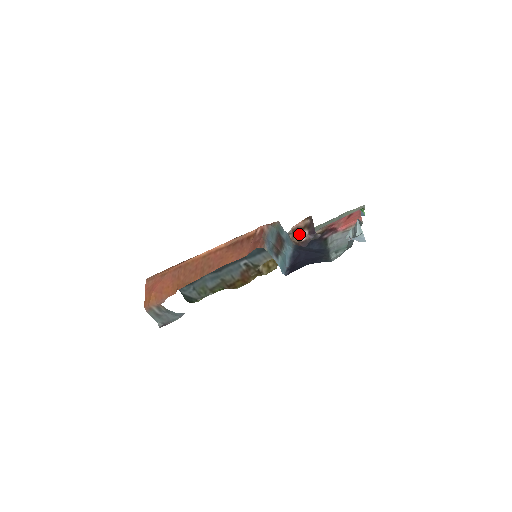
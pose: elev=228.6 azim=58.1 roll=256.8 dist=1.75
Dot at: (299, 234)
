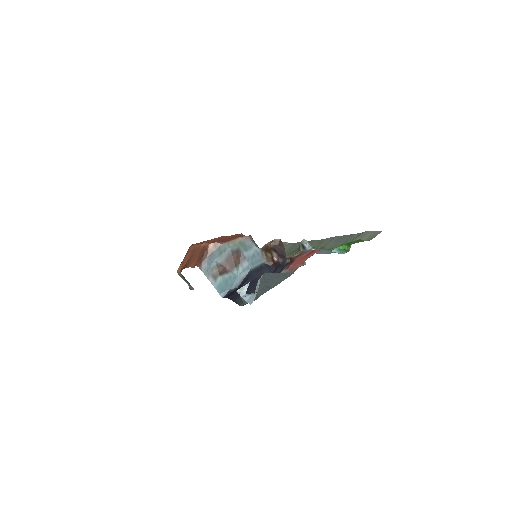
Dot at: (271, 253)
